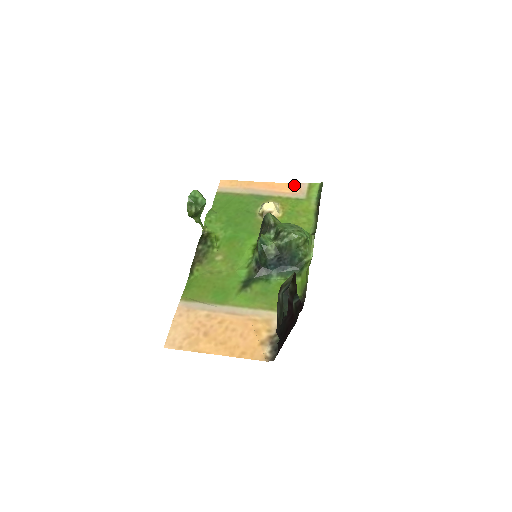
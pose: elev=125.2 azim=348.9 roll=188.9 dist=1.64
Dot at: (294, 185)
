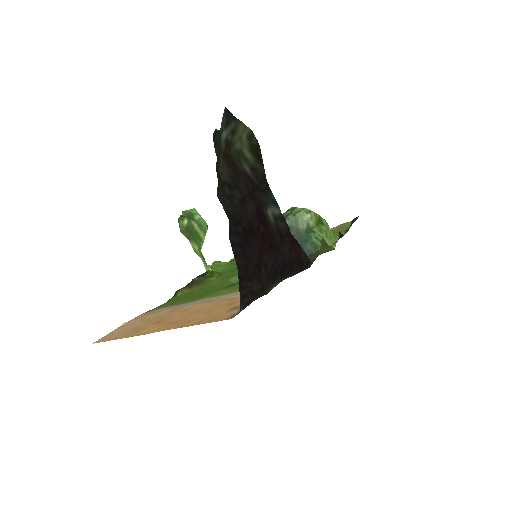
Dot at: occluded
